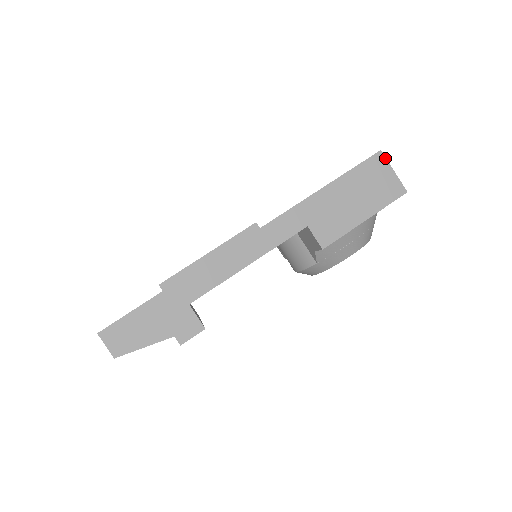
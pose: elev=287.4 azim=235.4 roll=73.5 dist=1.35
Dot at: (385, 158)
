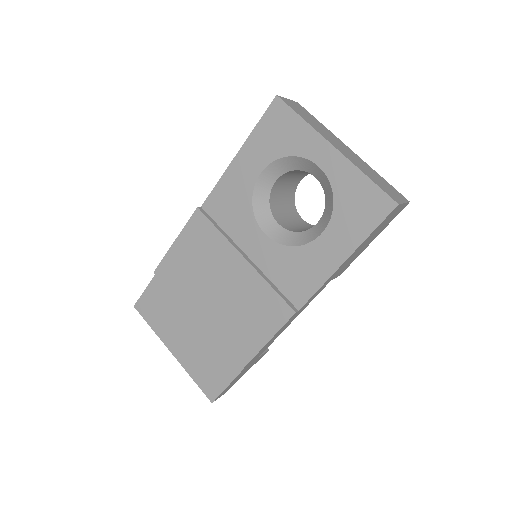
Dot at: (400, 205)
